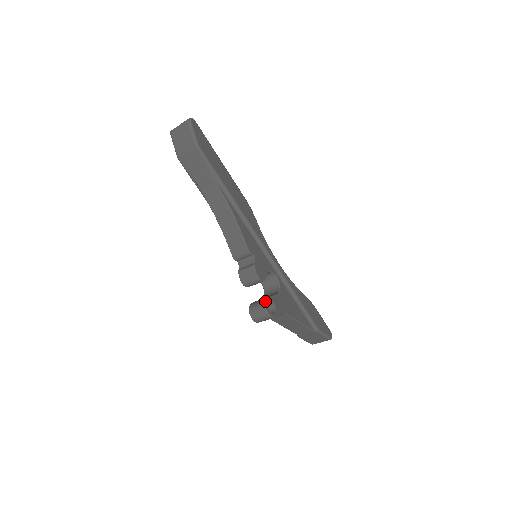
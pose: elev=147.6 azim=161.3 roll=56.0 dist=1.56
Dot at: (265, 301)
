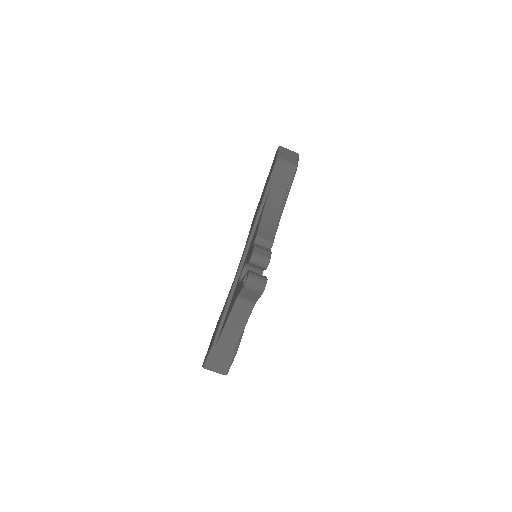
Dot at: occluded
